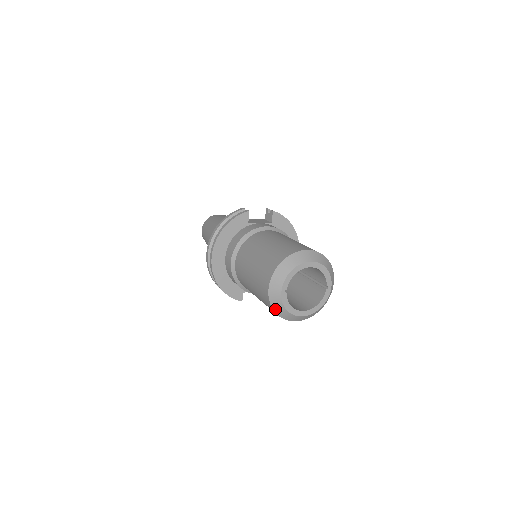
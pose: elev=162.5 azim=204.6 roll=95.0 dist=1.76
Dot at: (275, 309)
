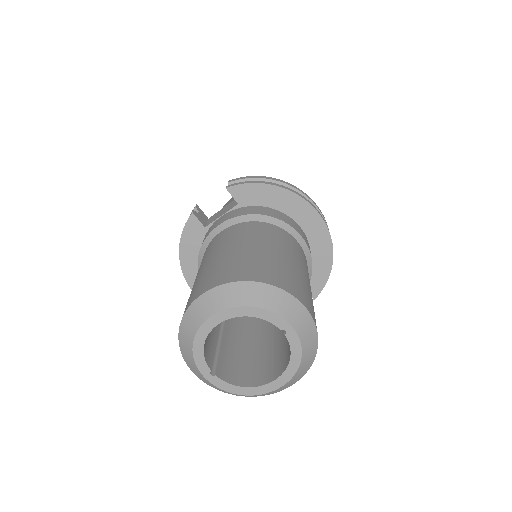
Dot at: (229, 393)
